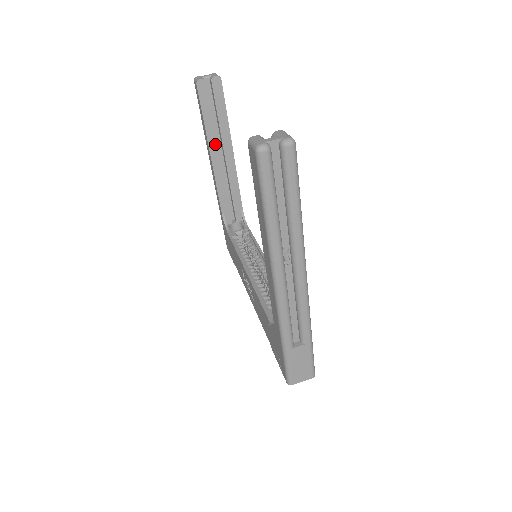
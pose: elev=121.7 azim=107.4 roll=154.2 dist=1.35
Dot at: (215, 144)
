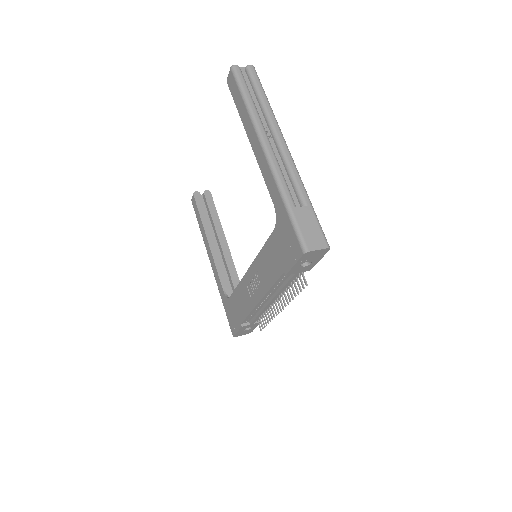
Dot at: (211, 233)
